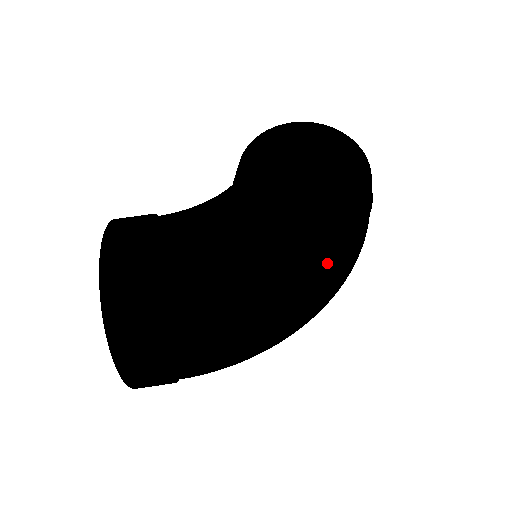
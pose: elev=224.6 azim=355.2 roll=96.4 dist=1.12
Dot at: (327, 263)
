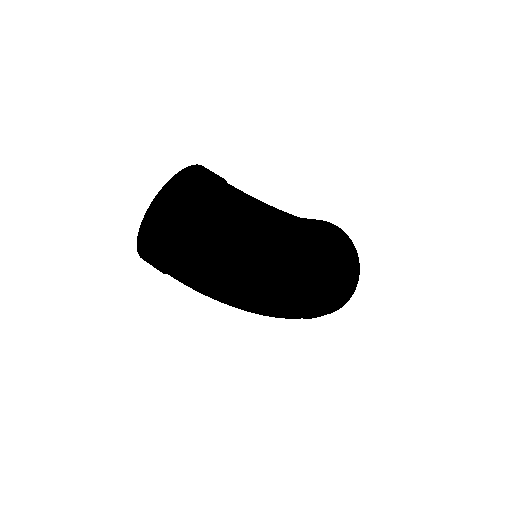
Dot at: (291, 267)
